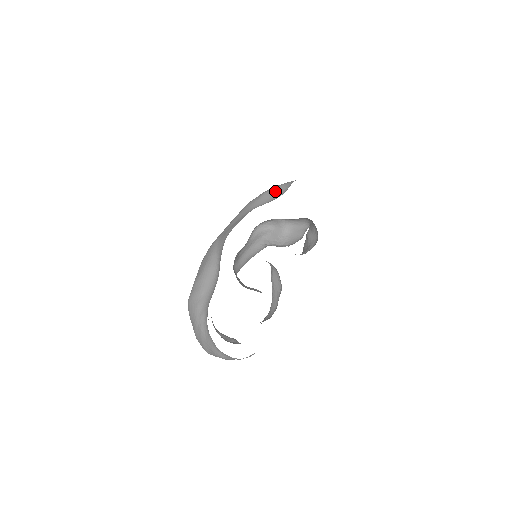
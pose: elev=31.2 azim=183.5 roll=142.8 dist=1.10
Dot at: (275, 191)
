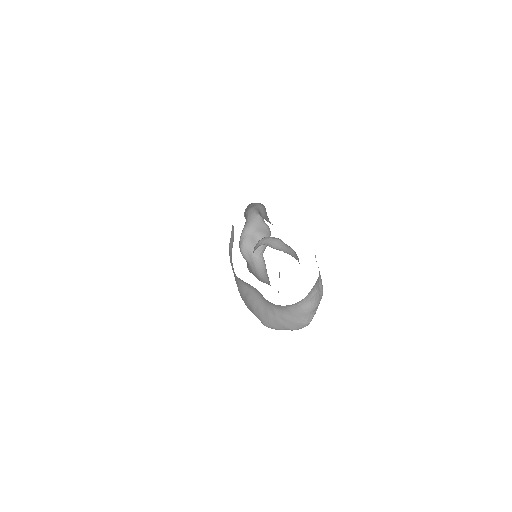
Dot at: (231, 237)
